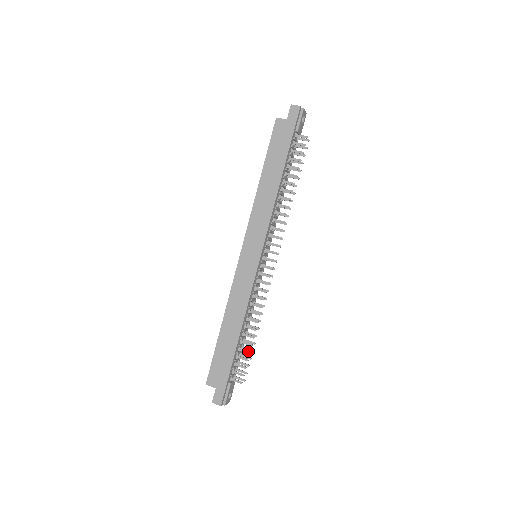
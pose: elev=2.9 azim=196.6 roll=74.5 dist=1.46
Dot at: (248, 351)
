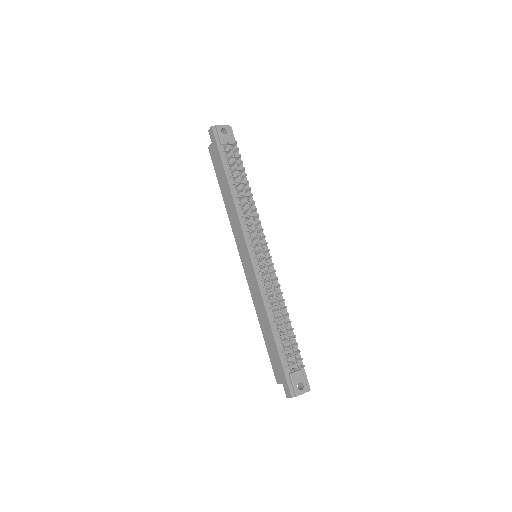
Dot at: (286, 338)
